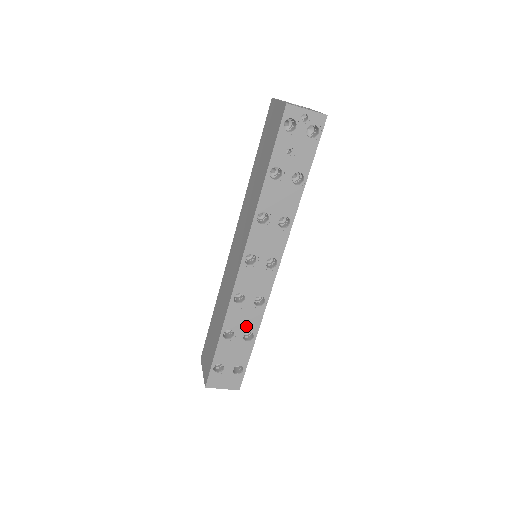
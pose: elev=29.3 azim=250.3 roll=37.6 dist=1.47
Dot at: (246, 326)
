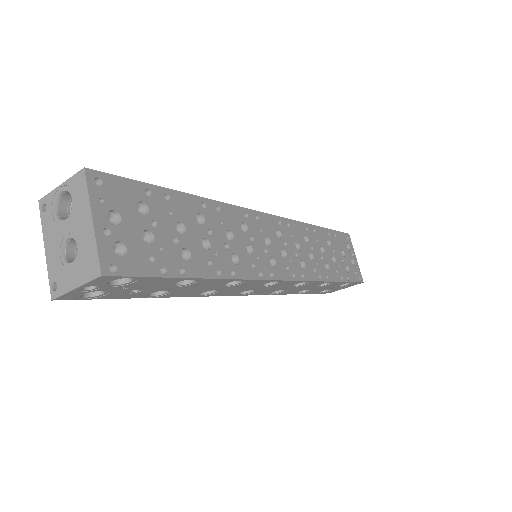
Dot at: (312, 286)
